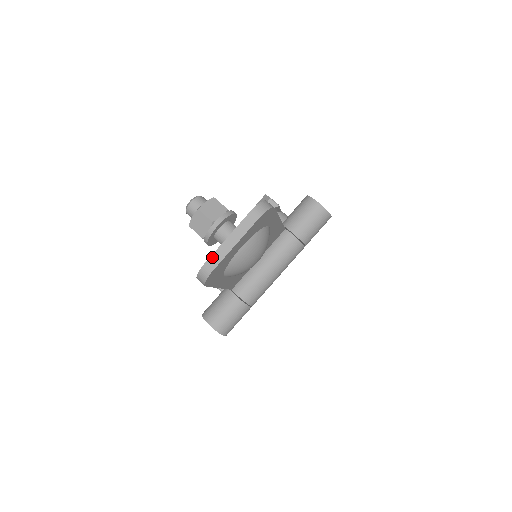
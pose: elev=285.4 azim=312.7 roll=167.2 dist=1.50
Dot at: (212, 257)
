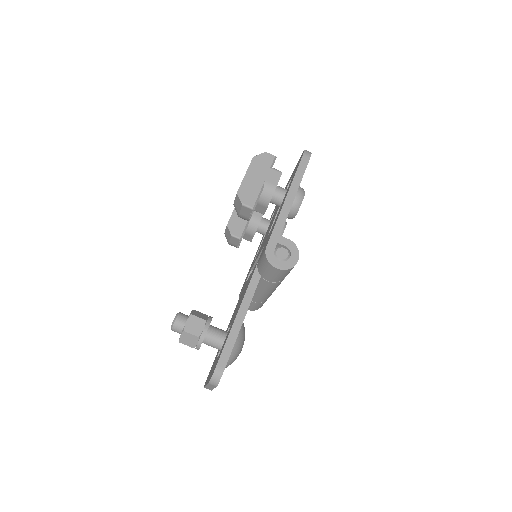
Dot at: occluded
